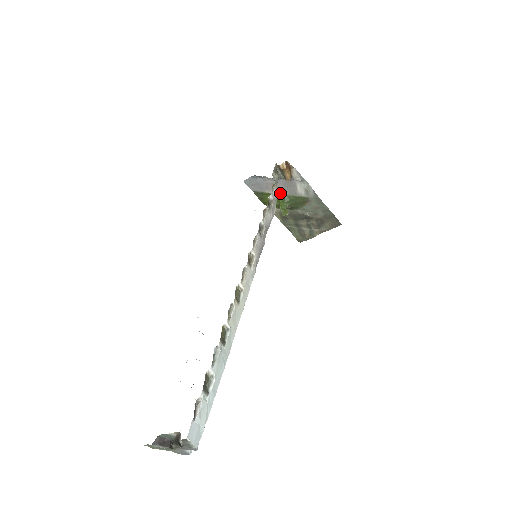
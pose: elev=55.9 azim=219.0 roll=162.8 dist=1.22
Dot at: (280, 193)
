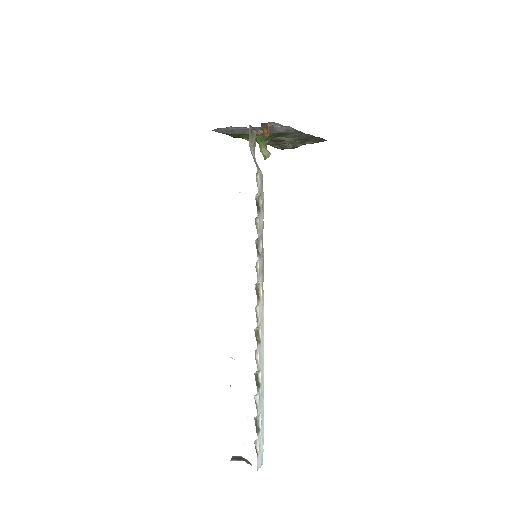
Dot at: occluded
